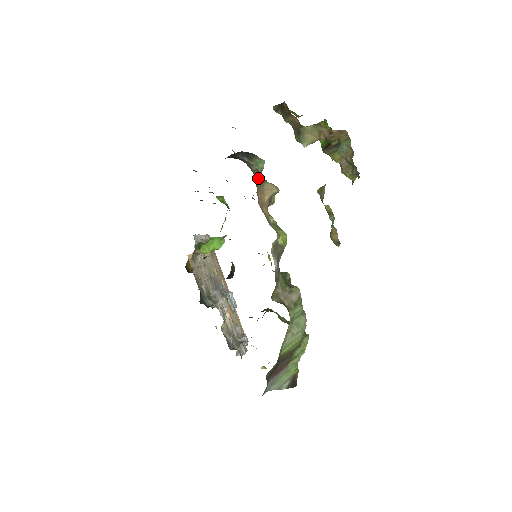
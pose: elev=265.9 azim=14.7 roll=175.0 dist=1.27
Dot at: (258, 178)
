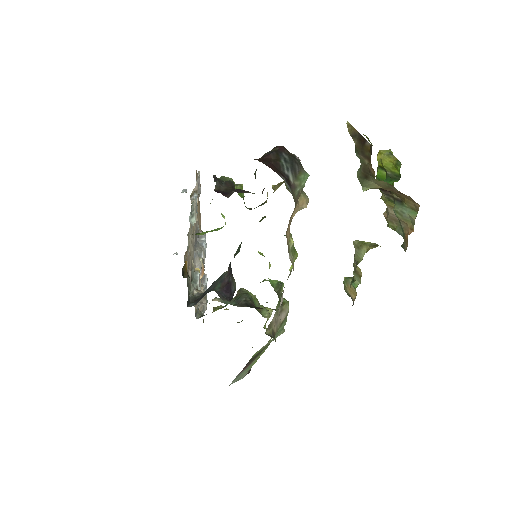
Dot at: (296, 203)
